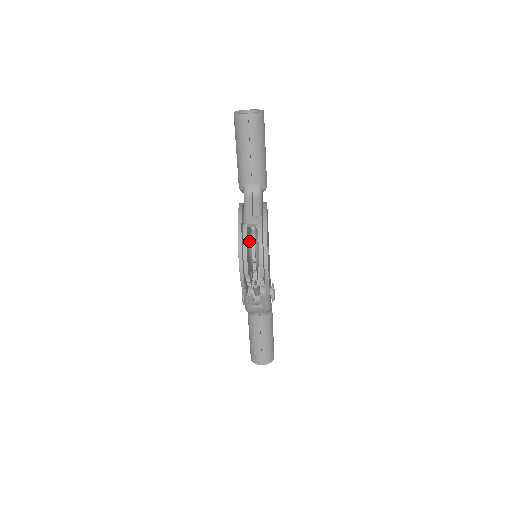
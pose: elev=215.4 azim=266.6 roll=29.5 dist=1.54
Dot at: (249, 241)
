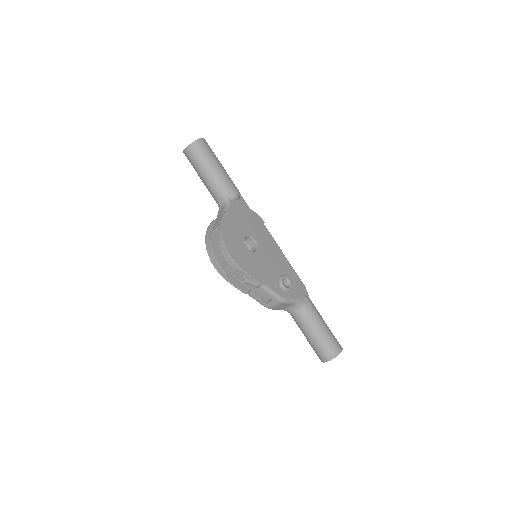
Dot at: occluded
